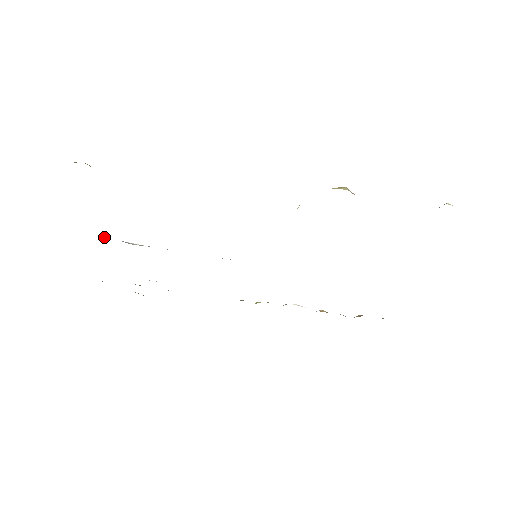
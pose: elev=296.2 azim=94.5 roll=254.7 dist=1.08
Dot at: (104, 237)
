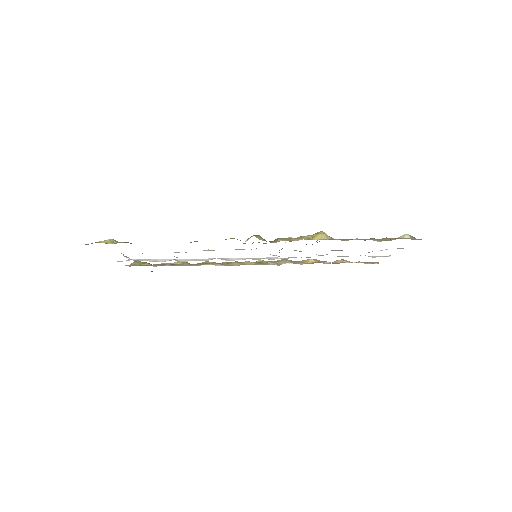
Dot at: (134, 259)
